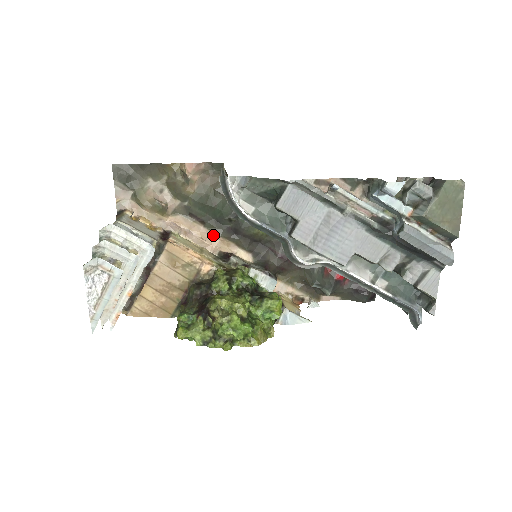
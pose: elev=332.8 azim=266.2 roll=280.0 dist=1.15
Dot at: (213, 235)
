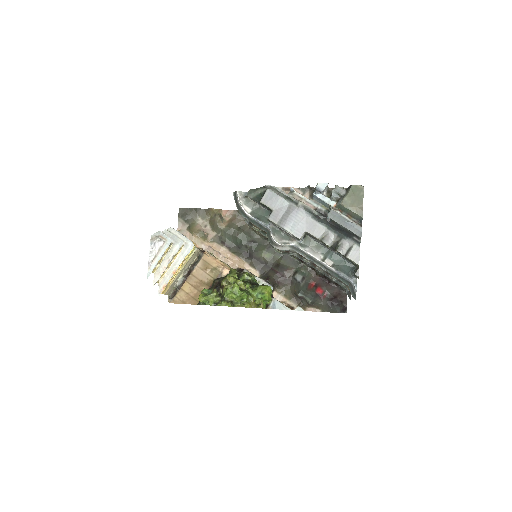
Dot at: (235, 257)
